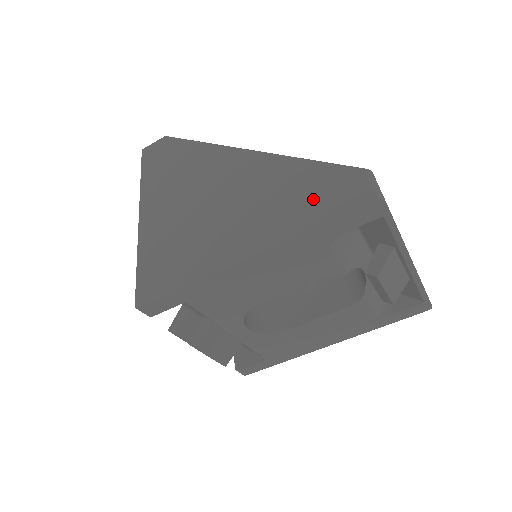
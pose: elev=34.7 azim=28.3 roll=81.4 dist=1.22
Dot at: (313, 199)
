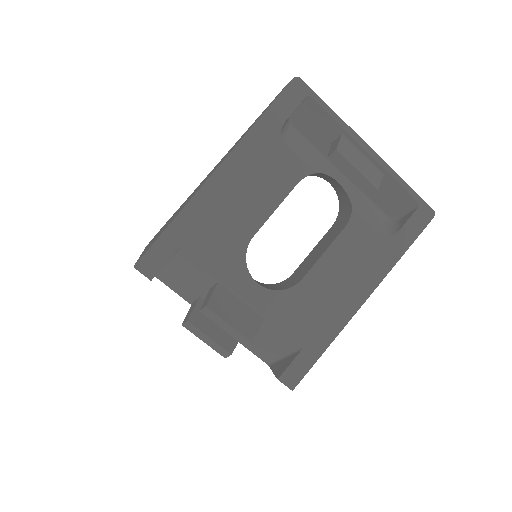
Dot at: (255, 121)
